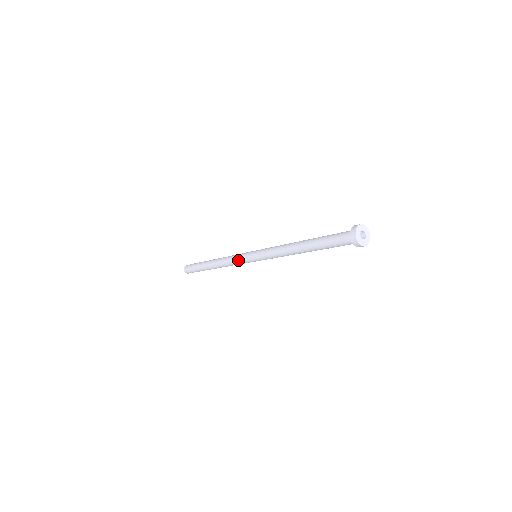
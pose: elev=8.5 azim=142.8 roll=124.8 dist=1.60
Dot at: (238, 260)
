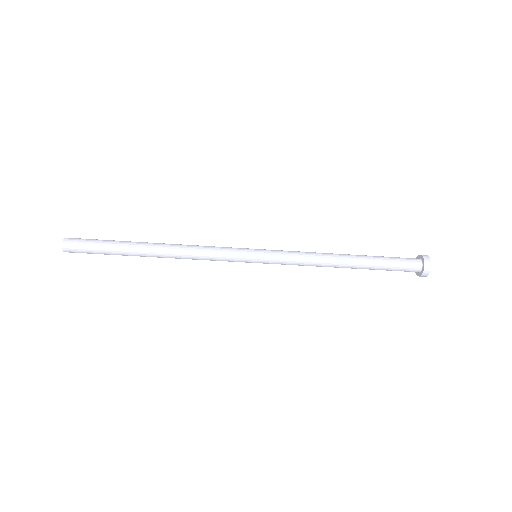
Dot at: (225, 247)
